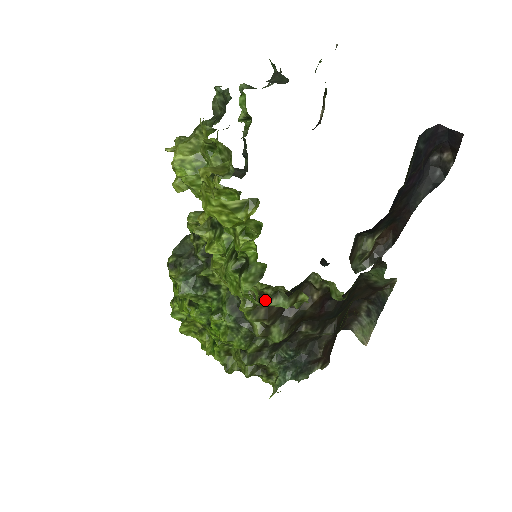
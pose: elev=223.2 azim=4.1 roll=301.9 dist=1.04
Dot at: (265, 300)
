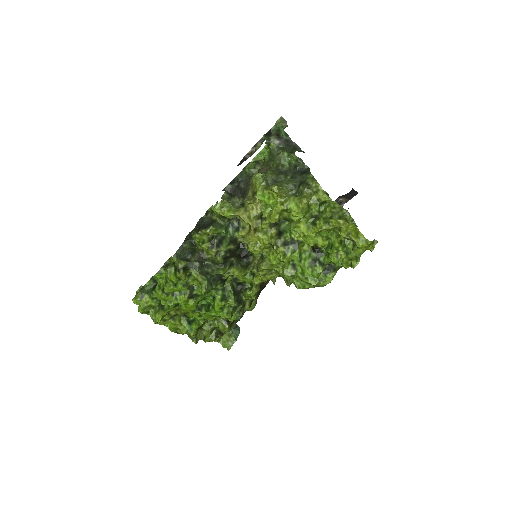
Dot at: occluded
